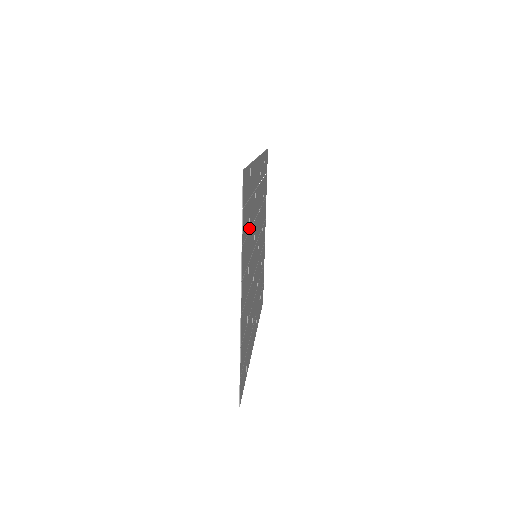
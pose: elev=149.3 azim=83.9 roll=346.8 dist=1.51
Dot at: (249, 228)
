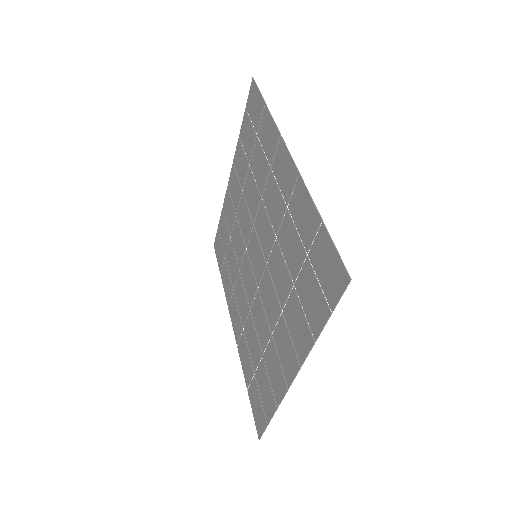
Dot at: (295, 281)
